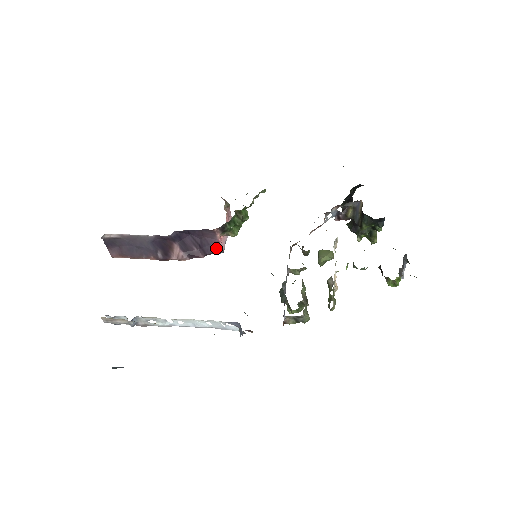
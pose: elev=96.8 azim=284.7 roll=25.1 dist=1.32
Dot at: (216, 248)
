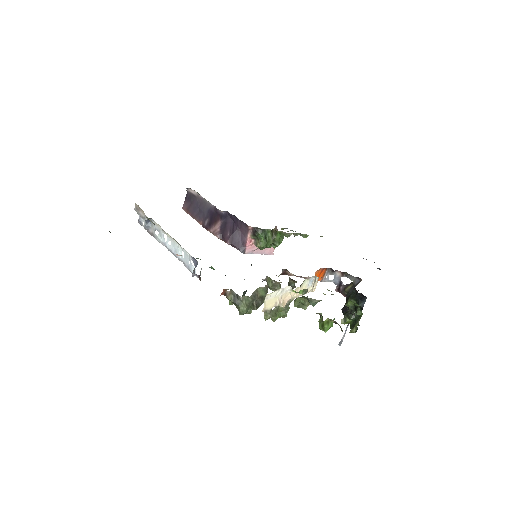
Dot at: (241, 246)
